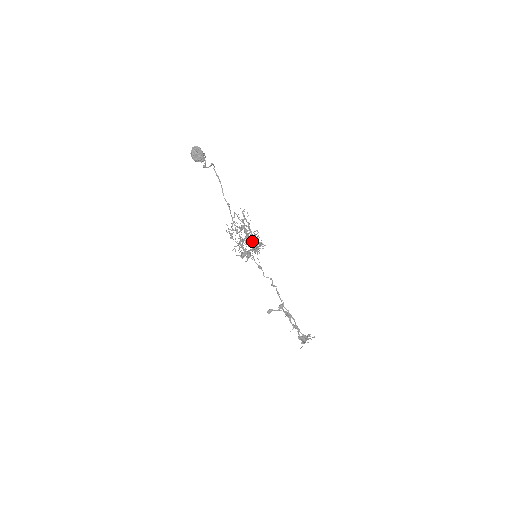
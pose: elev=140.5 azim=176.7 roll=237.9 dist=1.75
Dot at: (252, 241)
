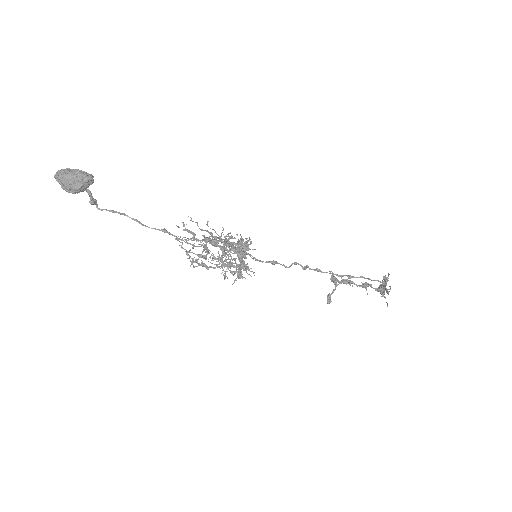
Dot at: (229, 249)
